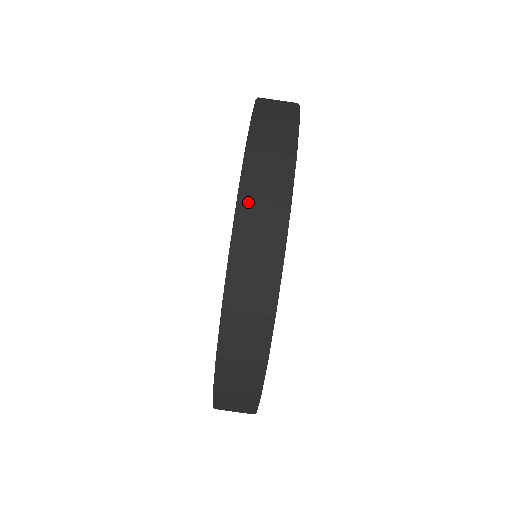
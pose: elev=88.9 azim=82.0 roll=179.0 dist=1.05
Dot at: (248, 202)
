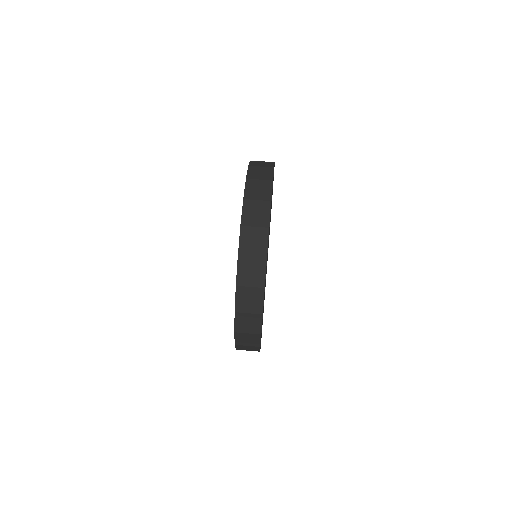
Dot at: (249, 201)
